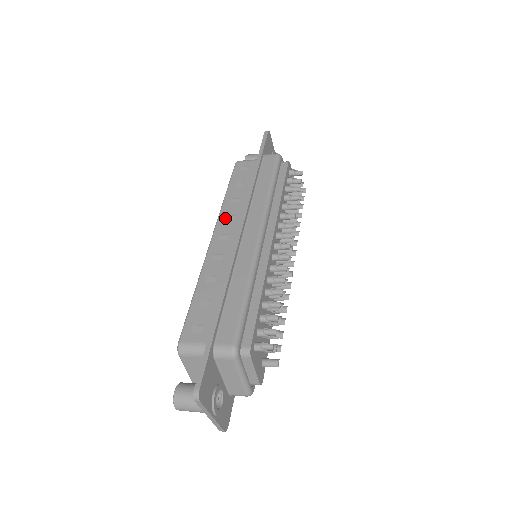
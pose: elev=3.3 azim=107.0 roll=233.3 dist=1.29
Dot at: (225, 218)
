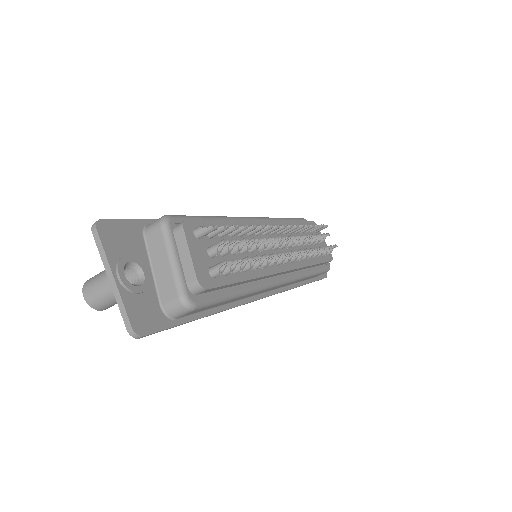
Dot at: occluded
